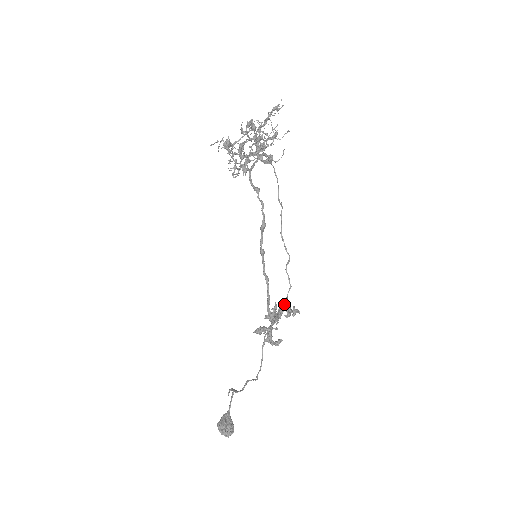
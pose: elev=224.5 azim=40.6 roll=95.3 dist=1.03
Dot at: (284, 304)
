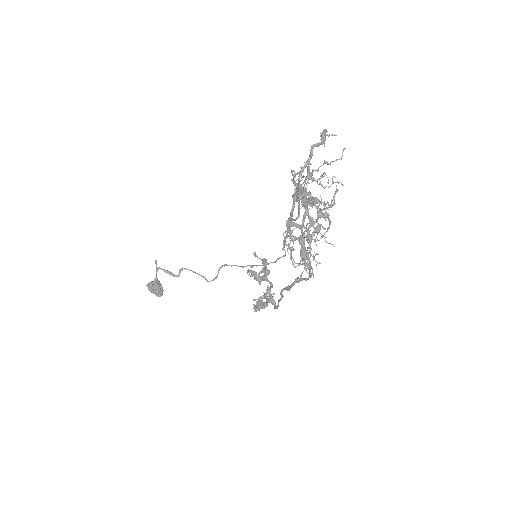
Dot at: (267, 274)
